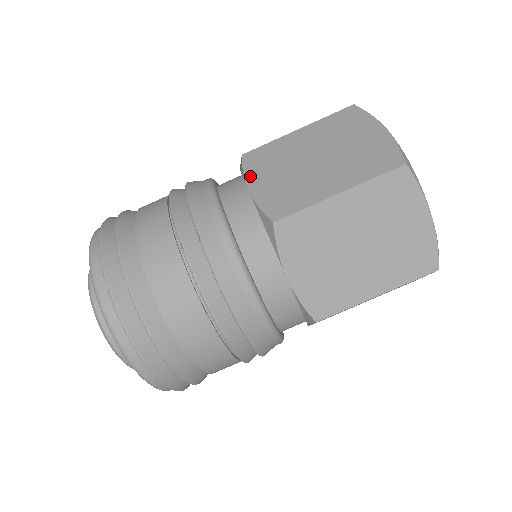
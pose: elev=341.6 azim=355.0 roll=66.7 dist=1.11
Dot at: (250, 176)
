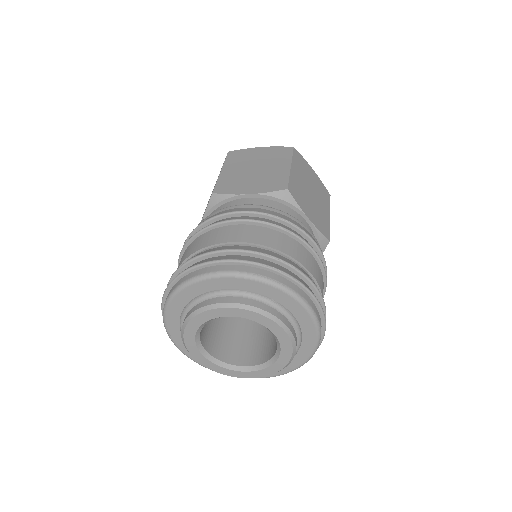
Dot at: (238, 192)
